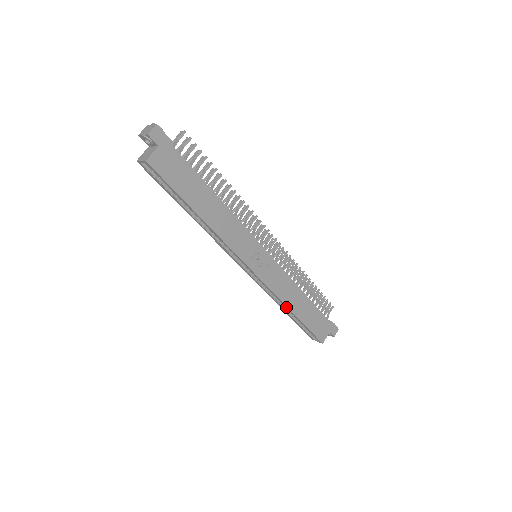
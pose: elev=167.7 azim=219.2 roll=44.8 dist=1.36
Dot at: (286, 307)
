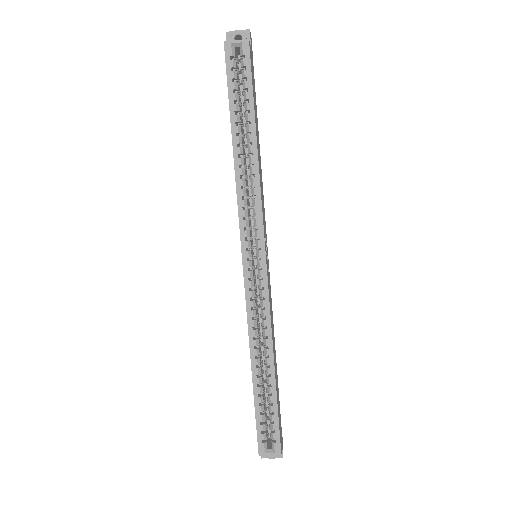
Dot at: (270, 351)
